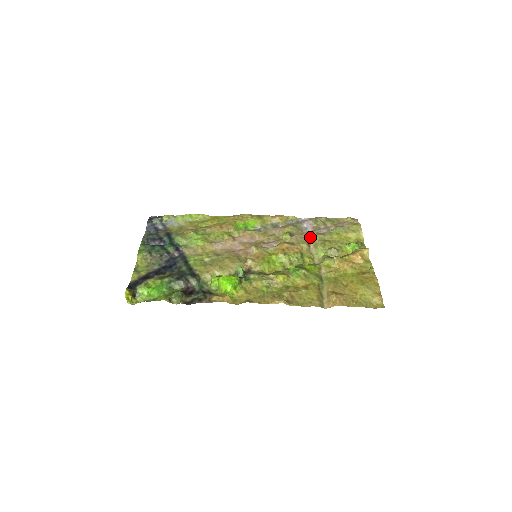
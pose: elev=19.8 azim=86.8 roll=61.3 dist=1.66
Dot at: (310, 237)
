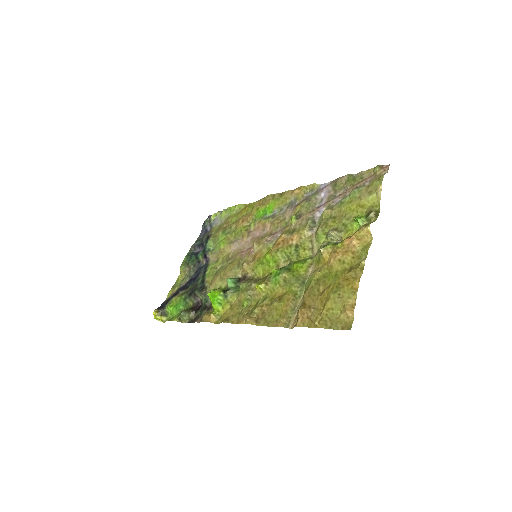
Dot at: (318, 215)
